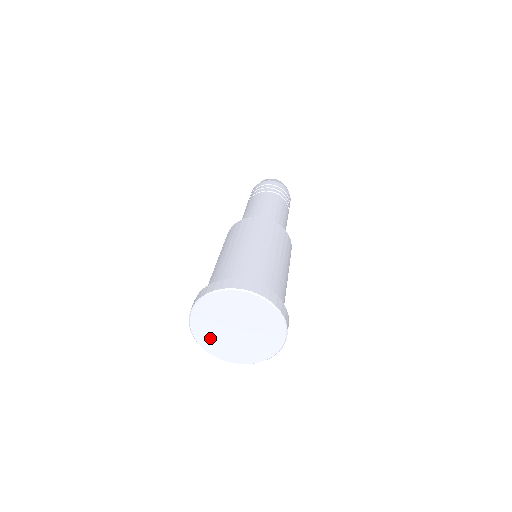
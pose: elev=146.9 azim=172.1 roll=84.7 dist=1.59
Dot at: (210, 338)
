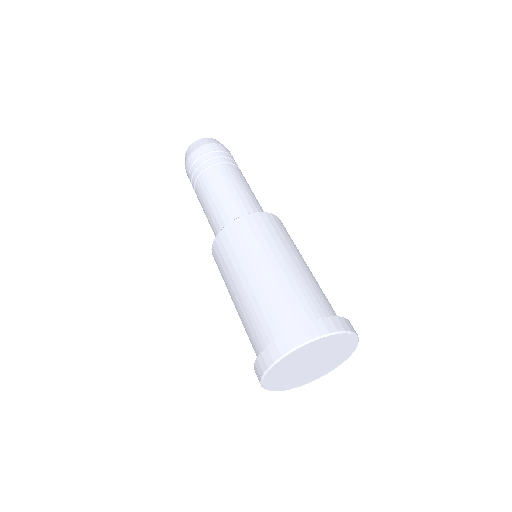
Dot at: (285, 382)
